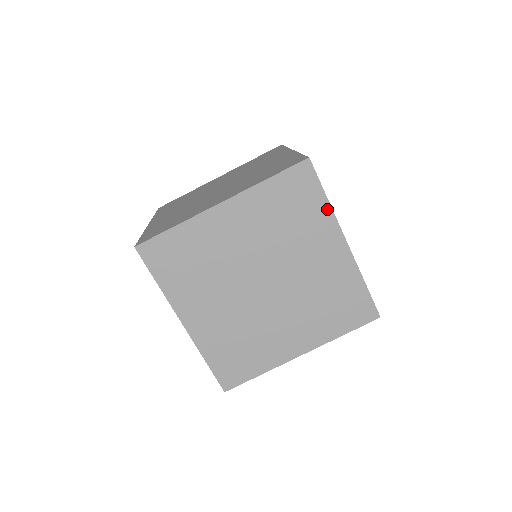
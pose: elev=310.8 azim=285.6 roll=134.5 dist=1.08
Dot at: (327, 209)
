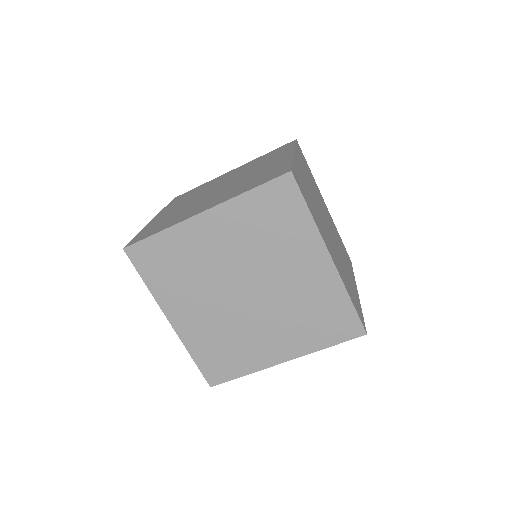
Dot at: (310, 224)
